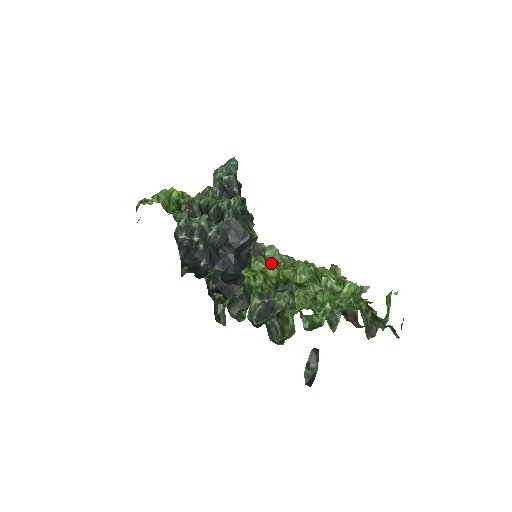
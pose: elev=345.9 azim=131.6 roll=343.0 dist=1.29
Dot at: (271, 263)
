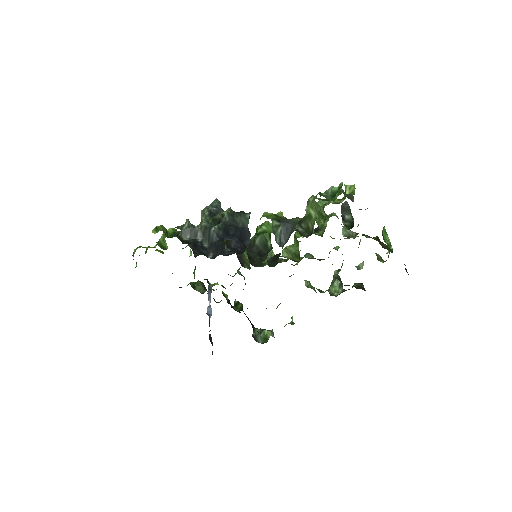
Dot at: occluded
